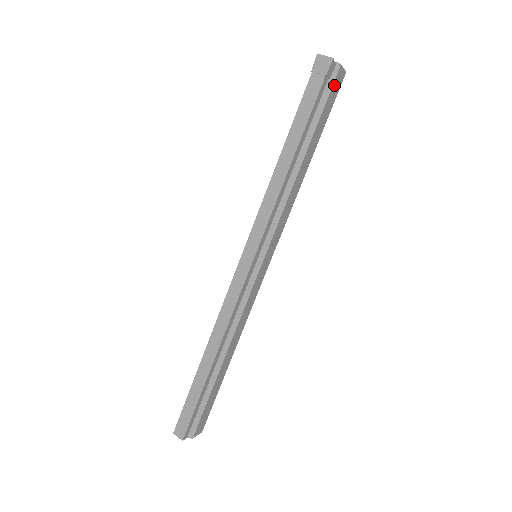
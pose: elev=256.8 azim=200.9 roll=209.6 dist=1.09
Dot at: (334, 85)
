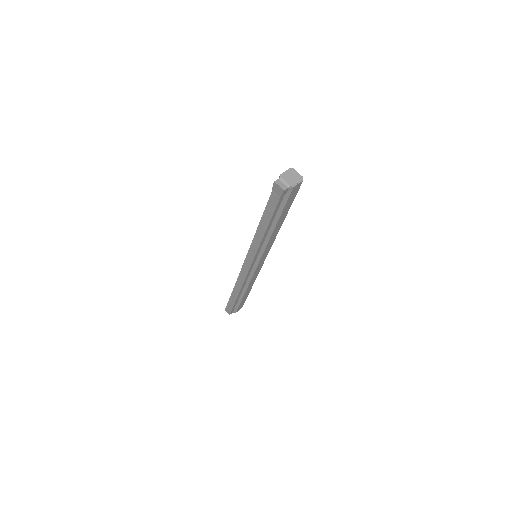
Dot at: (291, 194)
